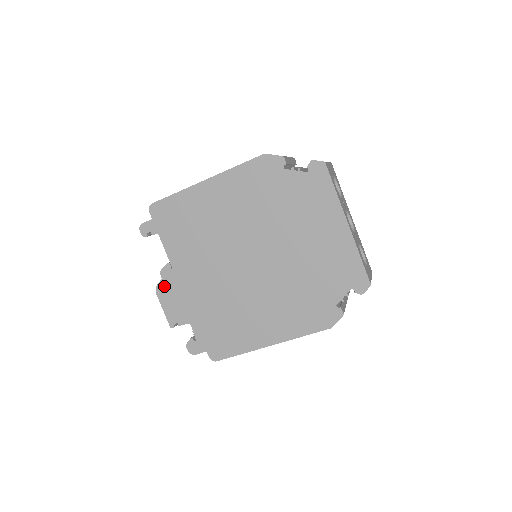
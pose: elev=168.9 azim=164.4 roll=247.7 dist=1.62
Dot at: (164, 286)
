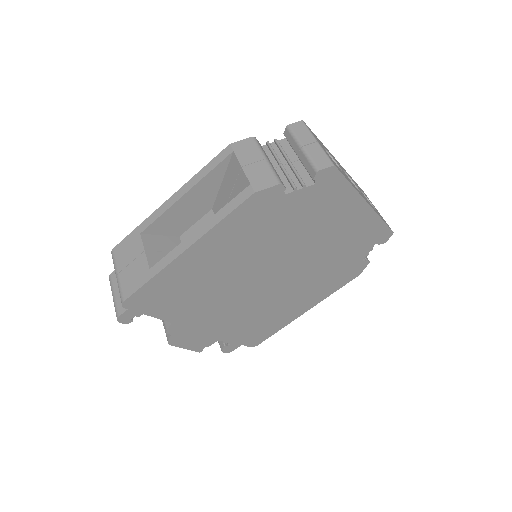
Dot at: (177, 337)
